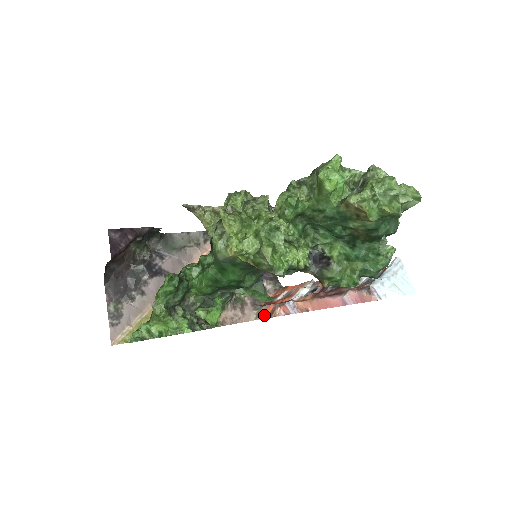
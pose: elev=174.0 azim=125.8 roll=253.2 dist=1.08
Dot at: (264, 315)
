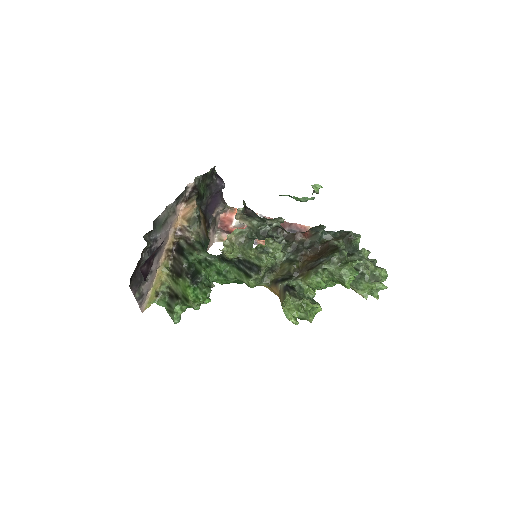
Dot at: occluded
